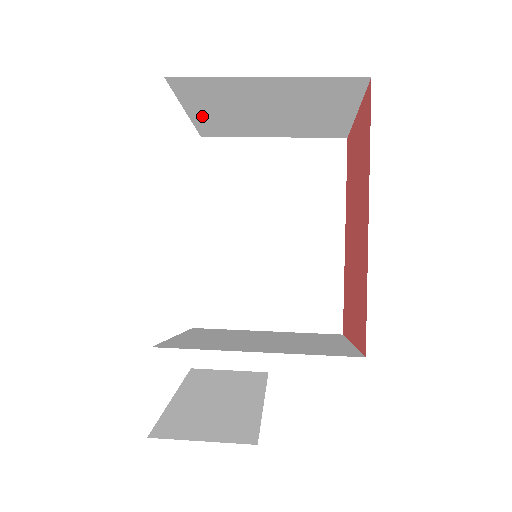
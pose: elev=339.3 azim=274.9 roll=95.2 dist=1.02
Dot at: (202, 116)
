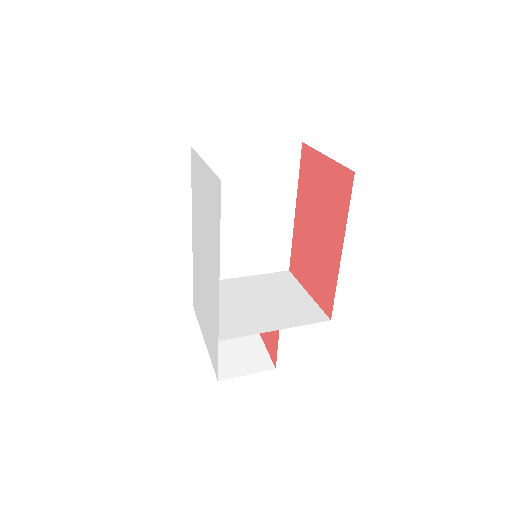
Dot at: occluded
